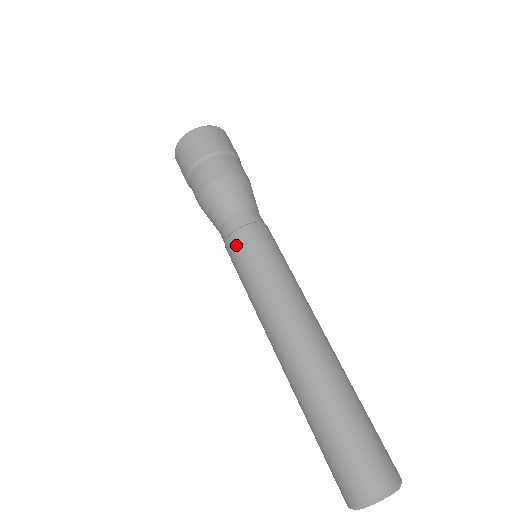
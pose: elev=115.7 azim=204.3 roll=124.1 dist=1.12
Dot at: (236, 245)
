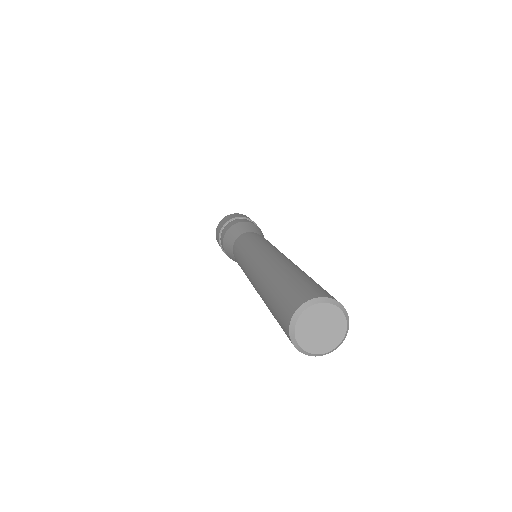
Dot at: (235, 257)
